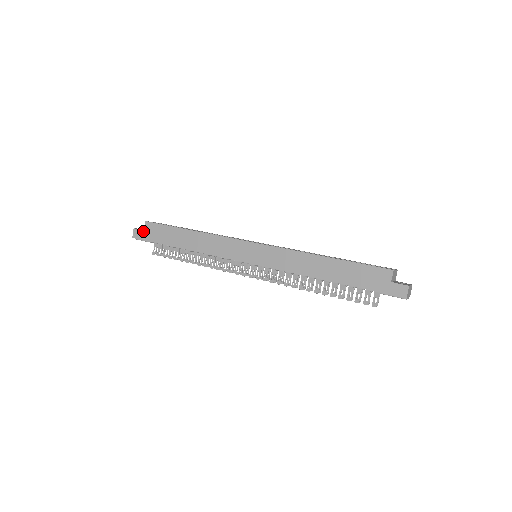
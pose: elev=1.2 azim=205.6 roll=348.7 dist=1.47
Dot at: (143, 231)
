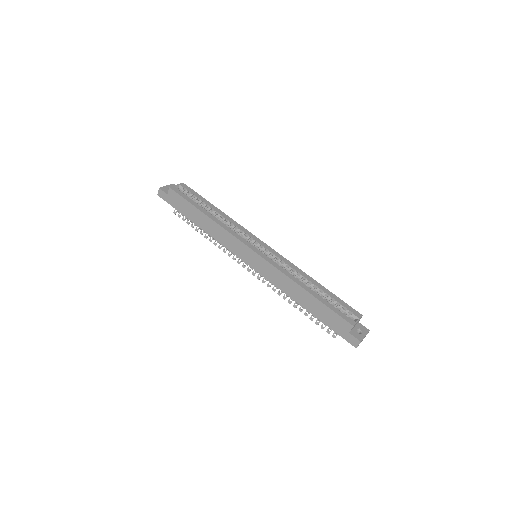
Dot at: (167, 195)
